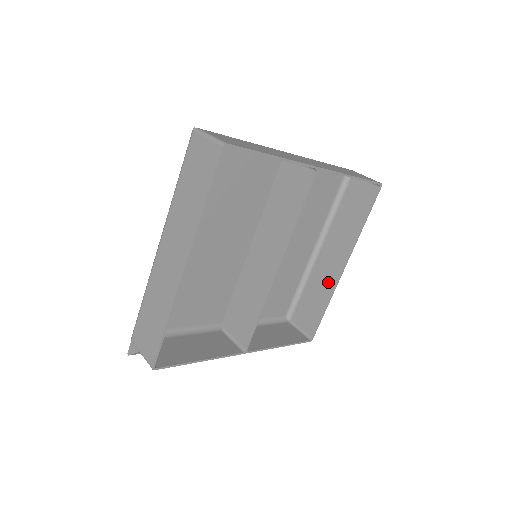
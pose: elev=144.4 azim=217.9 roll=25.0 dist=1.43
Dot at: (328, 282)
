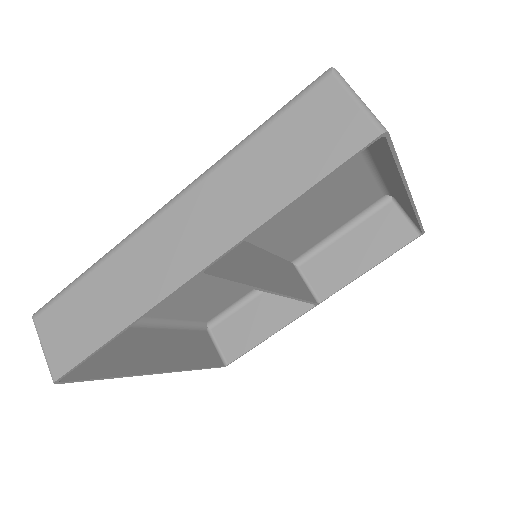
Dot at: (403, 198)
